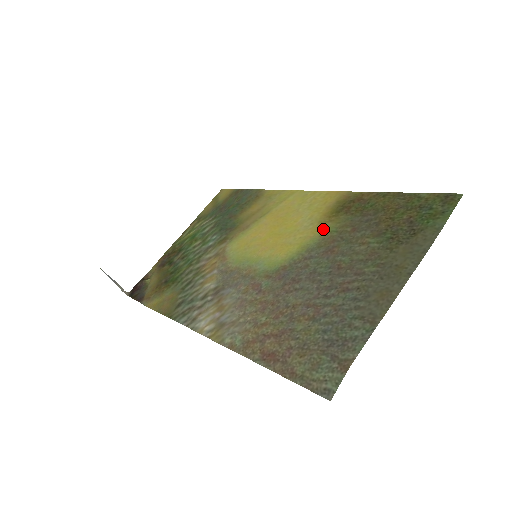
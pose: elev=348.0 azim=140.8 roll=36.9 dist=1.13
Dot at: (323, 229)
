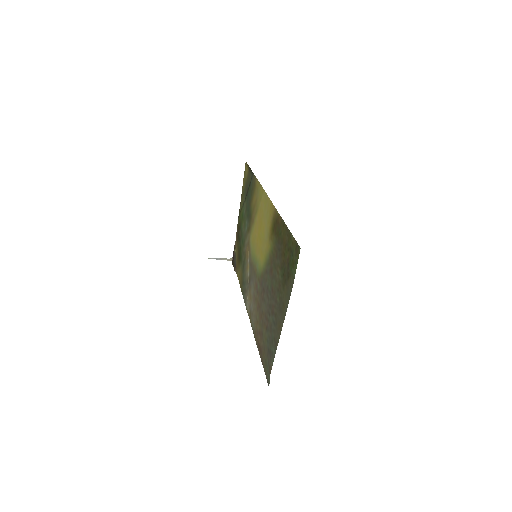
Dot at: (269, 246)
